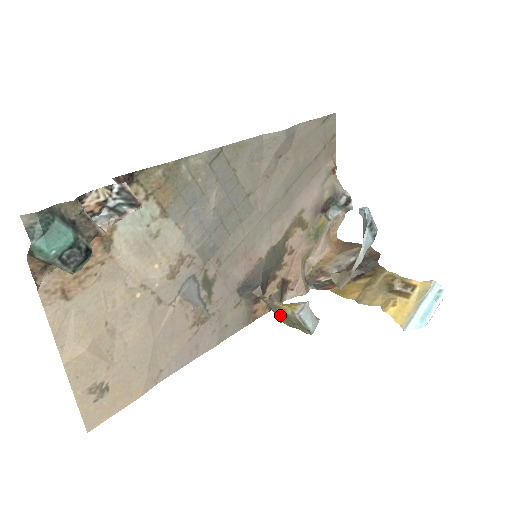
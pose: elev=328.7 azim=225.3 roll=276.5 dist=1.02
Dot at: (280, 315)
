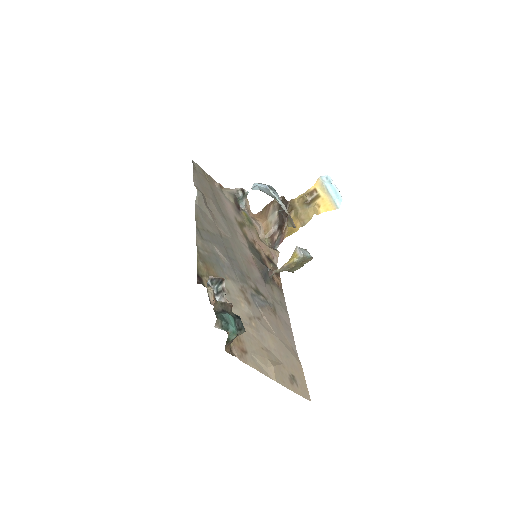
Dot at: (293, 267)
